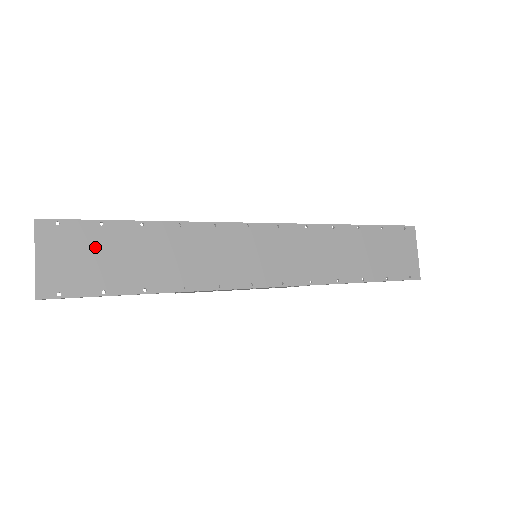
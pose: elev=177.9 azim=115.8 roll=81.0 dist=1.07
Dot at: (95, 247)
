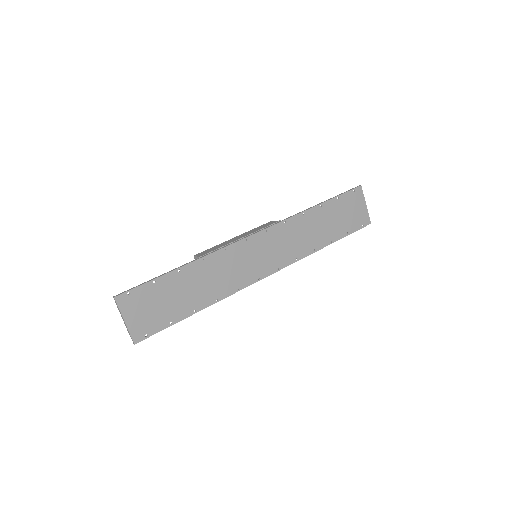
Dot at: (156, 298)
